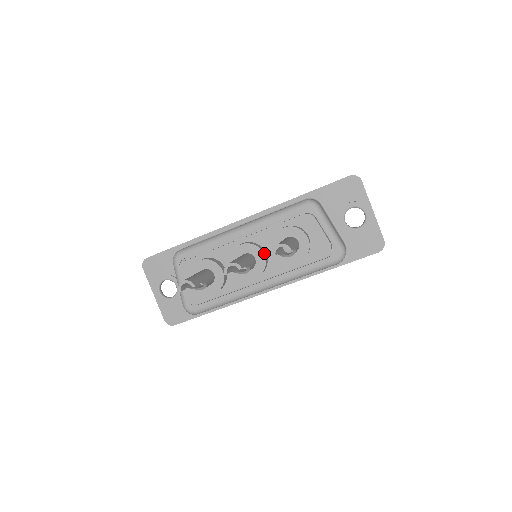
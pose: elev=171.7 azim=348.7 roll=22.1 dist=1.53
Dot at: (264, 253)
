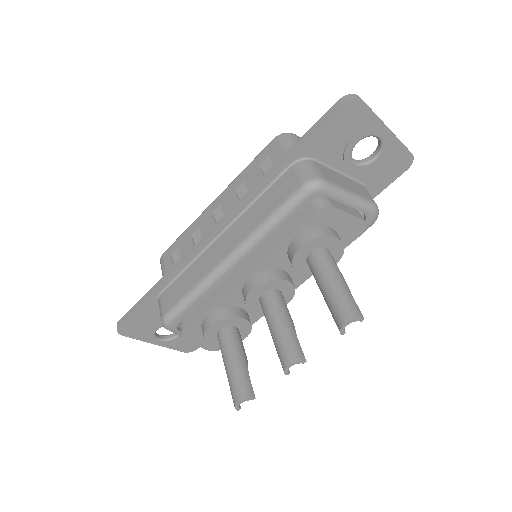
Dot at: (286, 278)
